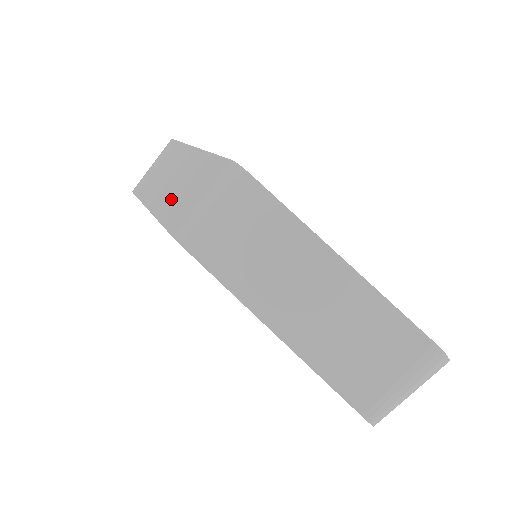
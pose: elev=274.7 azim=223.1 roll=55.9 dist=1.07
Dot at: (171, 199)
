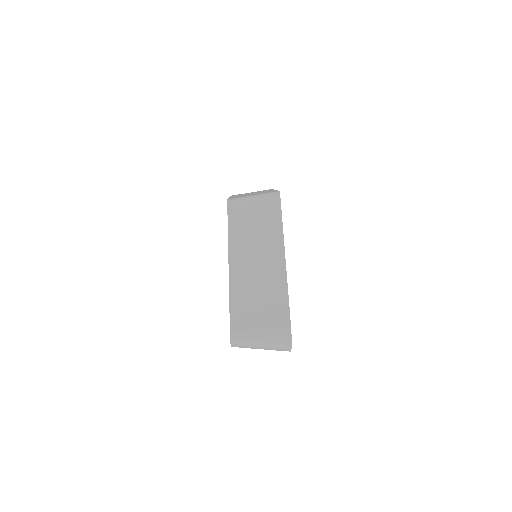
Dot at: (243, 195)
